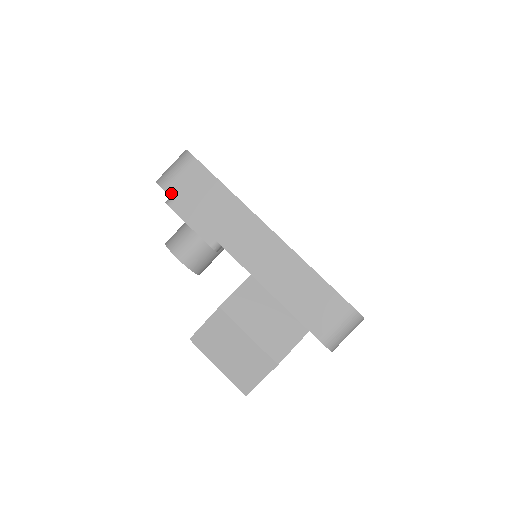
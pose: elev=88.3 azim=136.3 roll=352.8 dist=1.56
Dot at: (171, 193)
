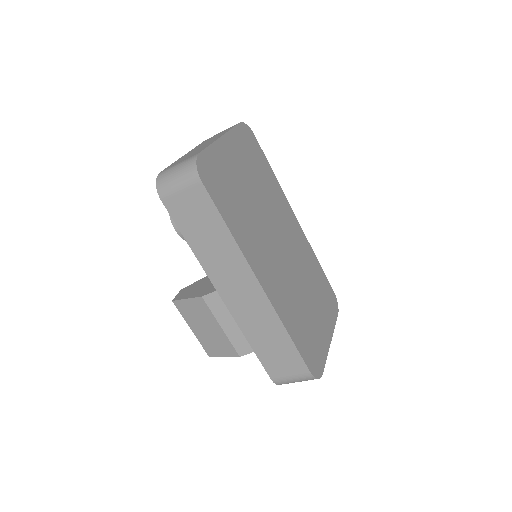
Dot at: (168, 206)
